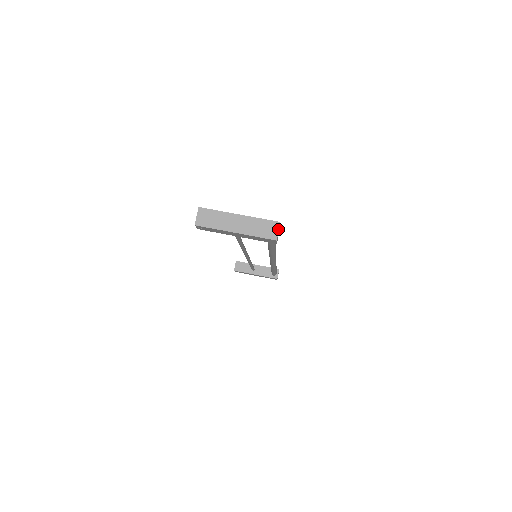
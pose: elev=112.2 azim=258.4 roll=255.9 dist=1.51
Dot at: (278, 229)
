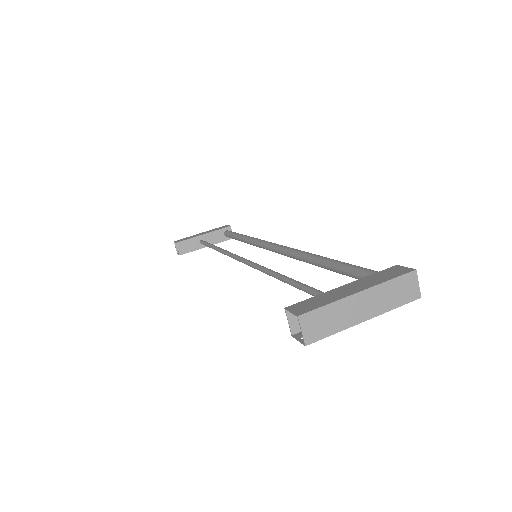
Dot at: (417, 281)
